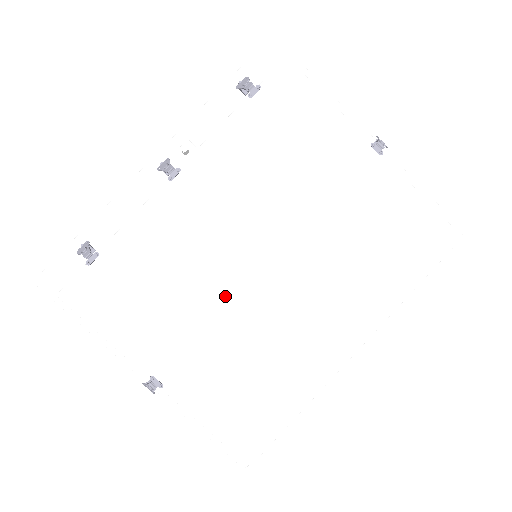
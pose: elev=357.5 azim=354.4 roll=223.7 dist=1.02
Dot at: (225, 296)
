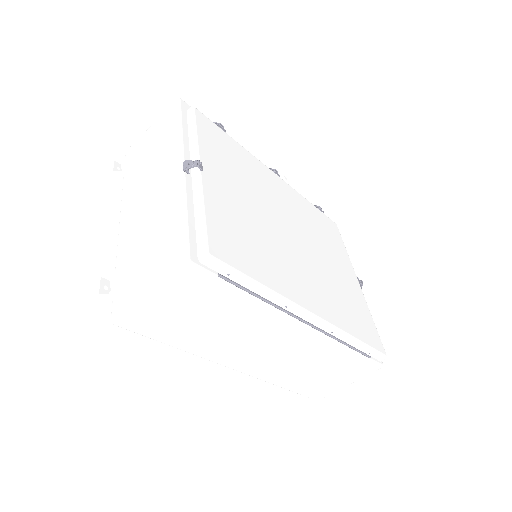
Dot at: (265, 210)
